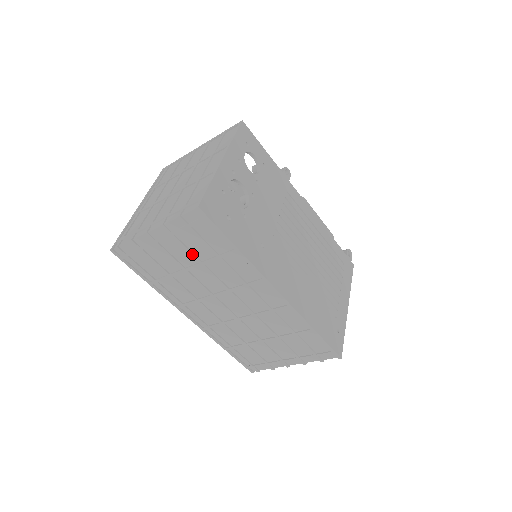
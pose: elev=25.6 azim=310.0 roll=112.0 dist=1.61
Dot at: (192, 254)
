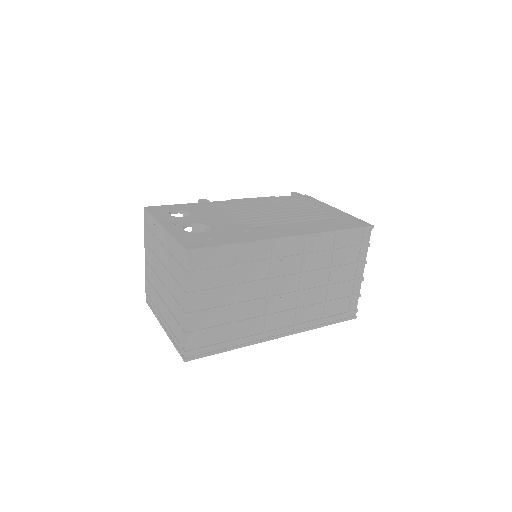
Dot at: (223, 287)
